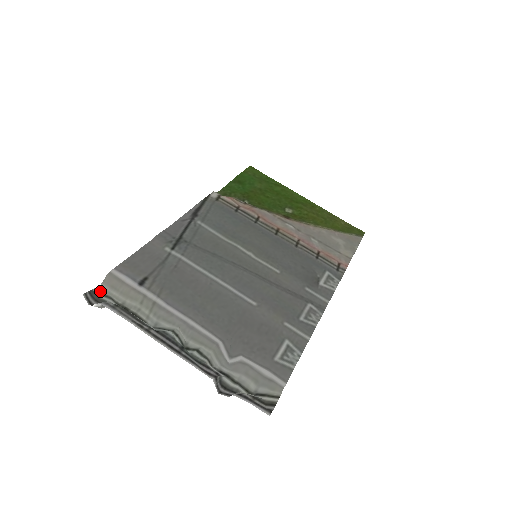
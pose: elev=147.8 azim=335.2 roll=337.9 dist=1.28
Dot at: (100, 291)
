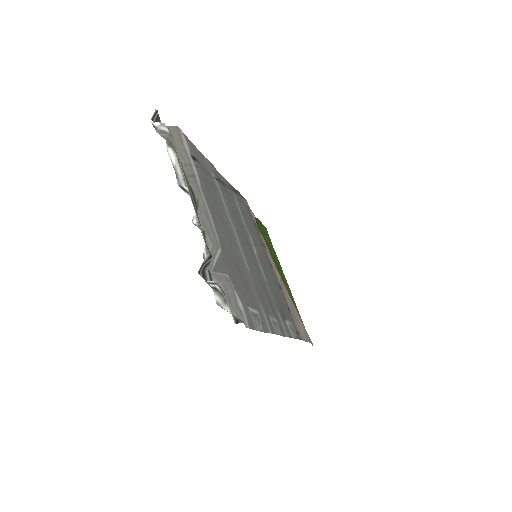
Dot at: occluded
